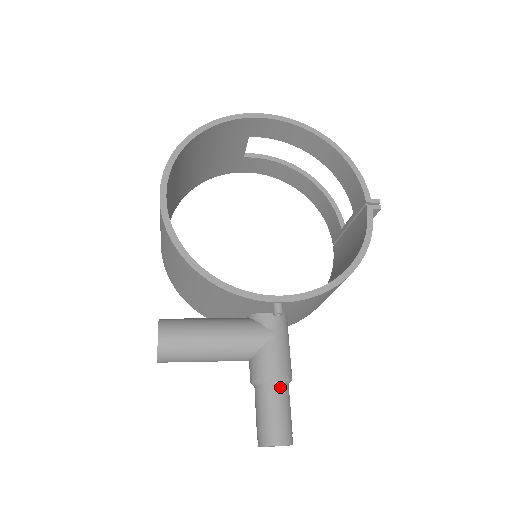
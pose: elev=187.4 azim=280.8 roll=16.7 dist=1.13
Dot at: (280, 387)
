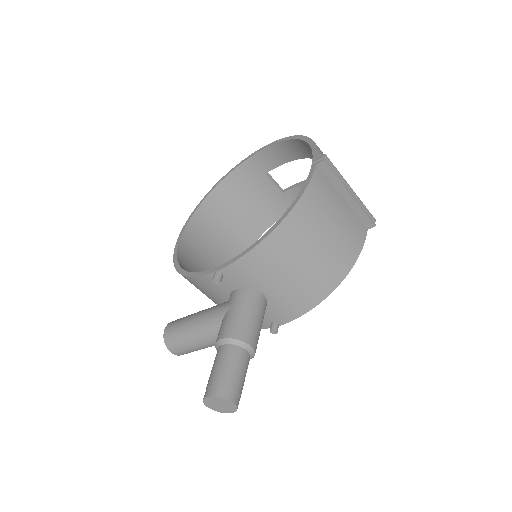
Dot at: (226, 348)
